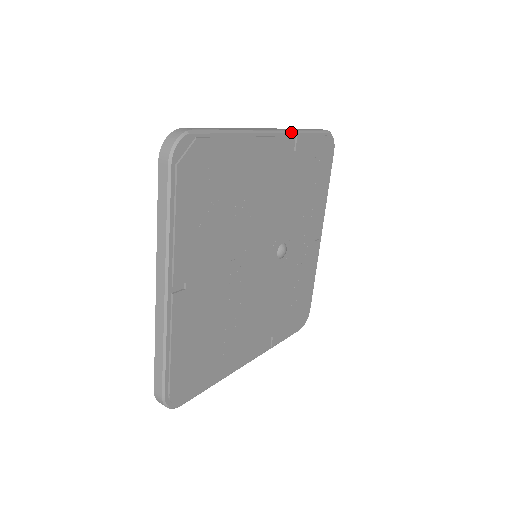
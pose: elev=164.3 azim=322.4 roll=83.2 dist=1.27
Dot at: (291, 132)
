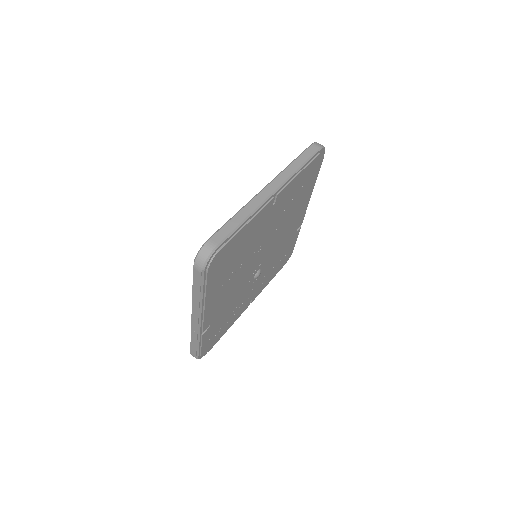
Dot at: occluded
